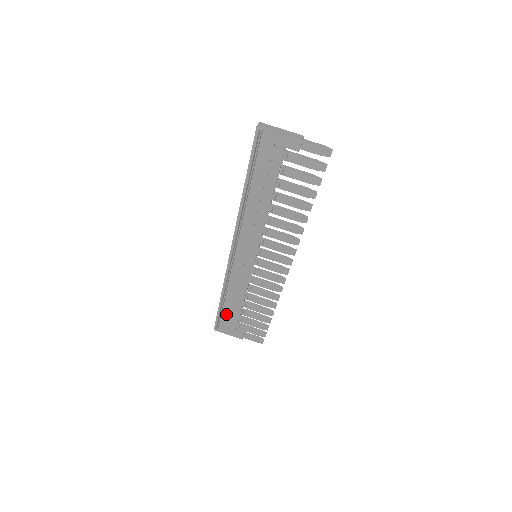
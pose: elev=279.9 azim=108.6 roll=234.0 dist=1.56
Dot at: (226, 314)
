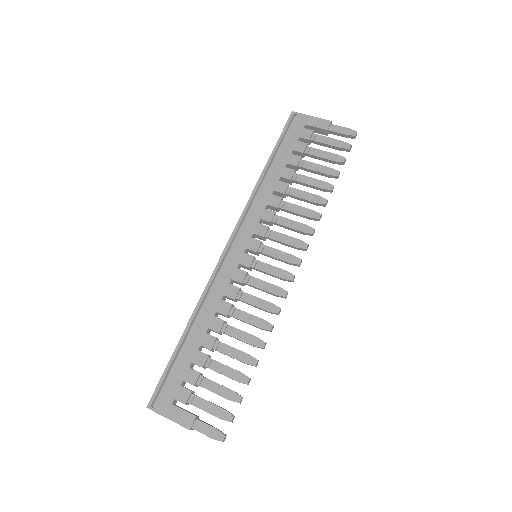
Dot at: (182, 365)
